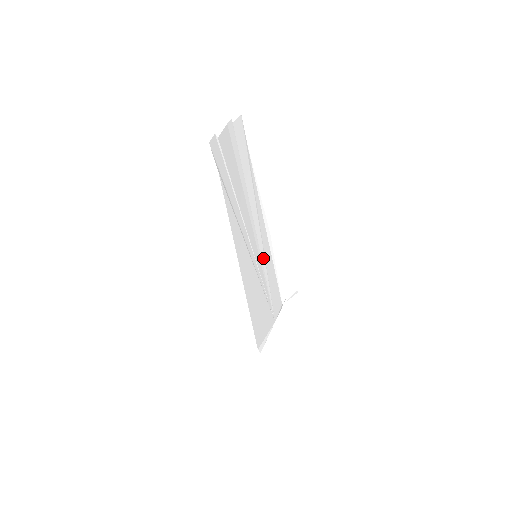
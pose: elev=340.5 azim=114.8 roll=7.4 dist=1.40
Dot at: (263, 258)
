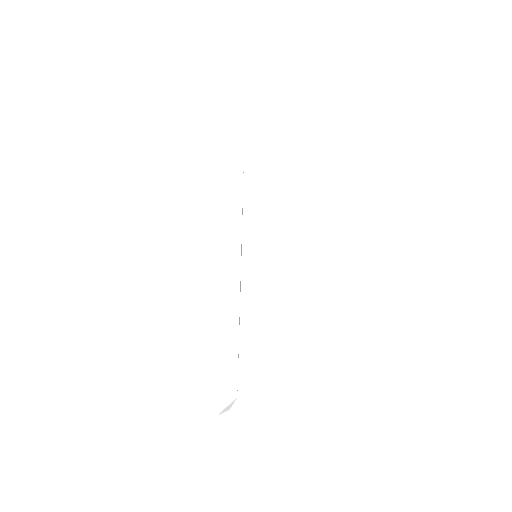
Dot at: occluded
